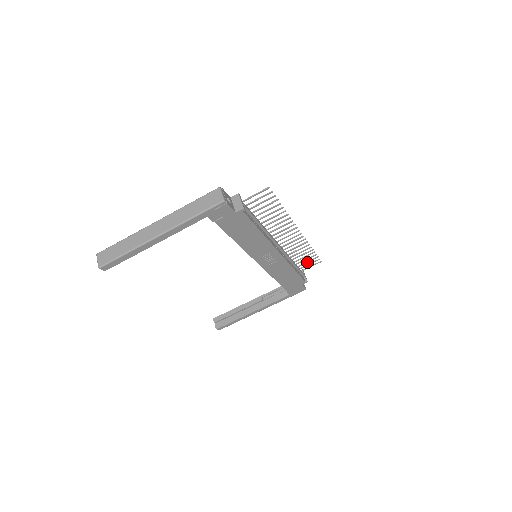
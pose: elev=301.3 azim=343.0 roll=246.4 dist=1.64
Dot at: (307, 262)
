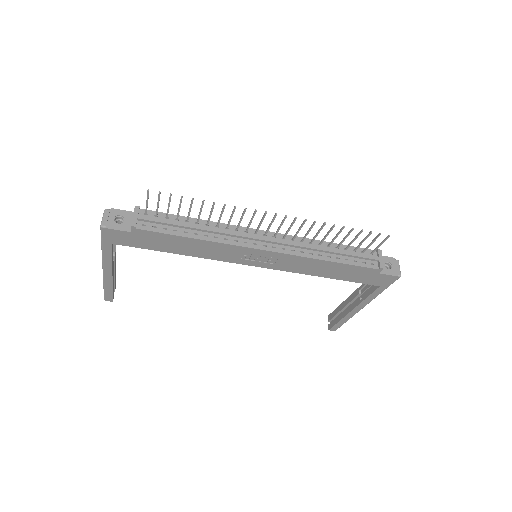
Dot at: (362, 242)
